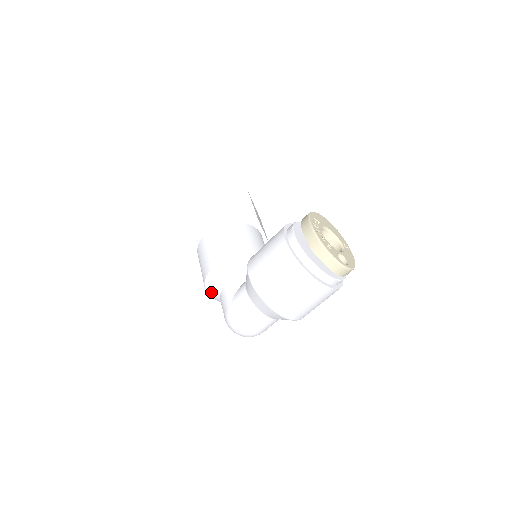
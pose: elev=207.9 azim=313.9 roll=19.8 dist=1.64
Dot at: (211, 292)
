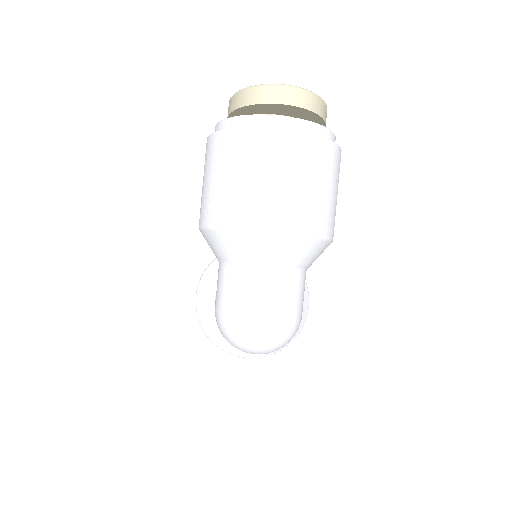
Dot at: (215, 335)
